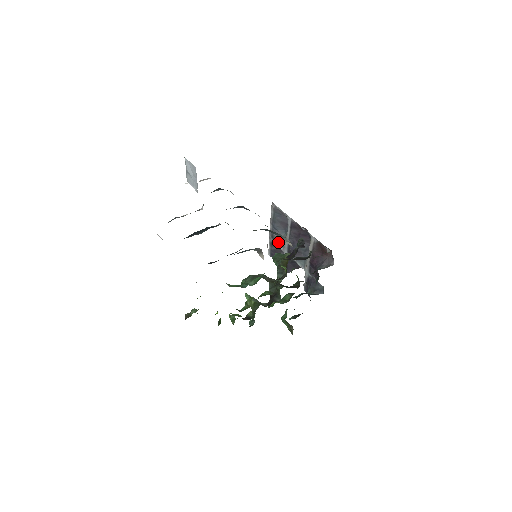
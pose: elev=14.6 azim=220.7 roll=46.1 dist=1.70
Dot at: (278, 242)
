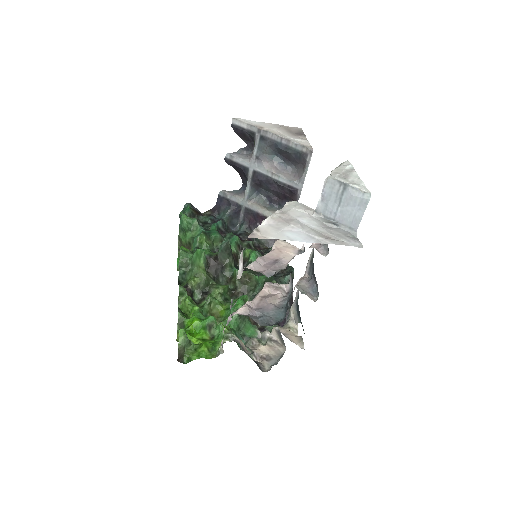
Dot at: (260, 150)
